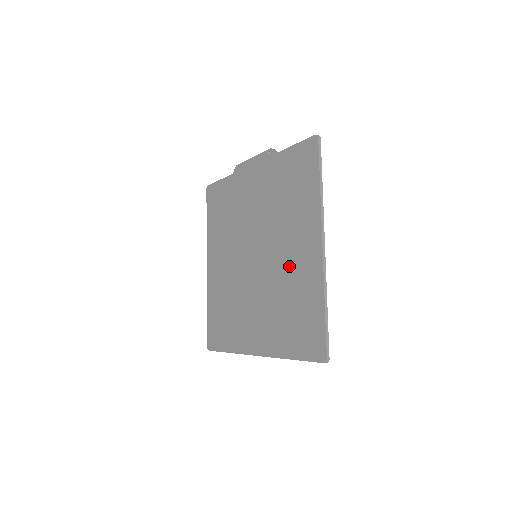
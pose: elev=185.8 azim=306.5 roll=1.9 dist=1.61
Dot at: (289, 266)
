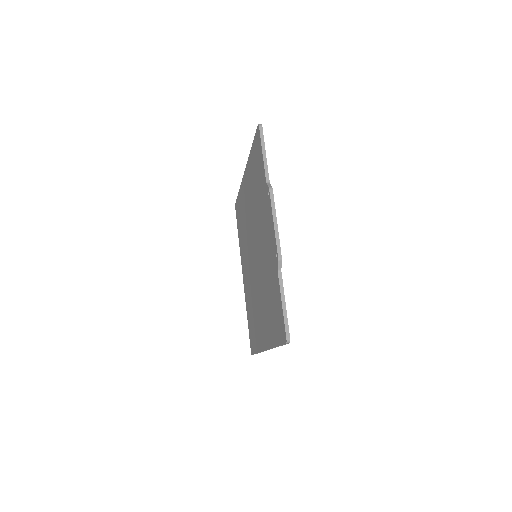
Dot at: (258, 309)
